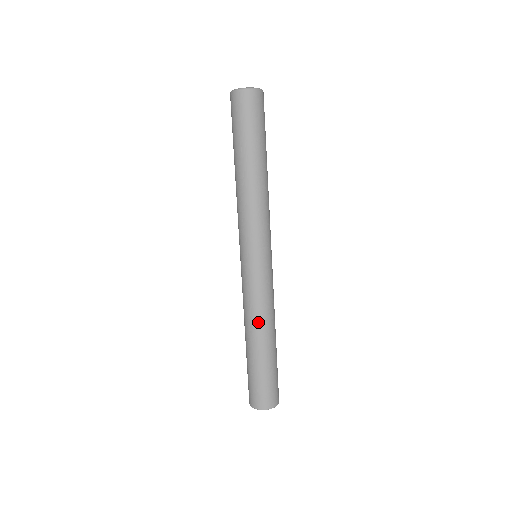
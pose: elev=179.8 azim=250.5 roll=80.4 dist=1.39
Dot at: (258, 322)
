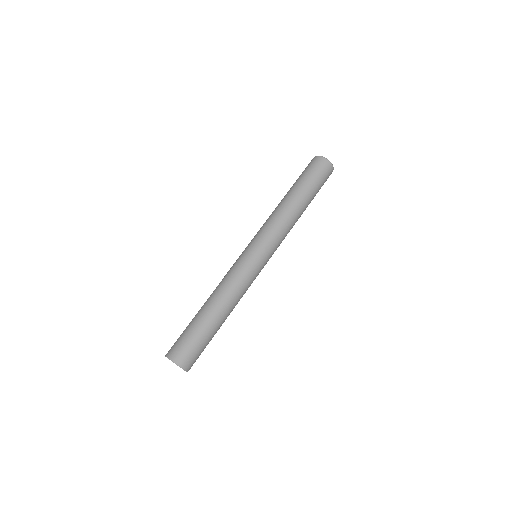
Dot at: (216, 289)
